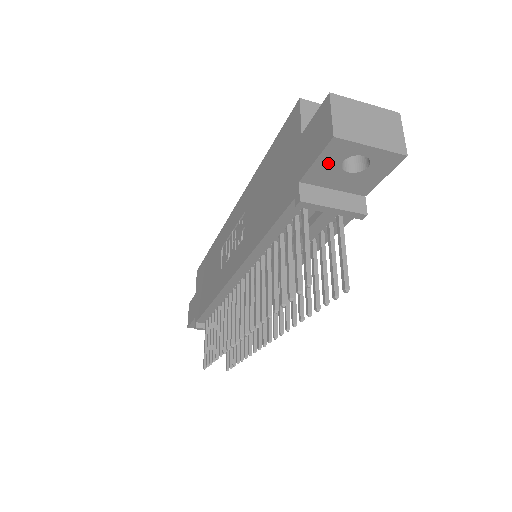
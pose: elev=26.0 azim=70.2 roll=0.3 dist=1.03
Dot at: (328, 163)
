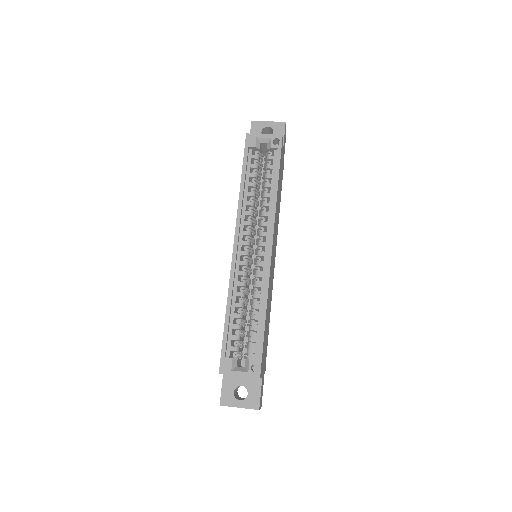
Dot at: occluded
